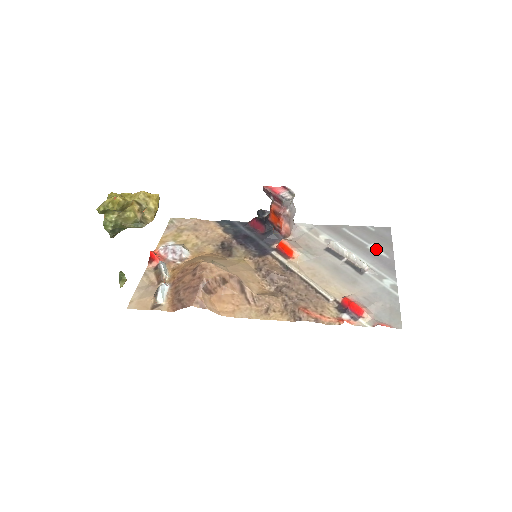
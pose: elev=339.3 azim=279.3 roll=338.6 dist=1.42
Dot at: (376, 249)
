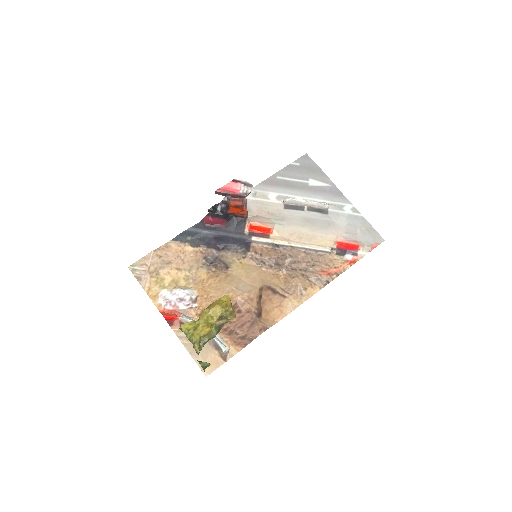
Dot at: (316, 183)
